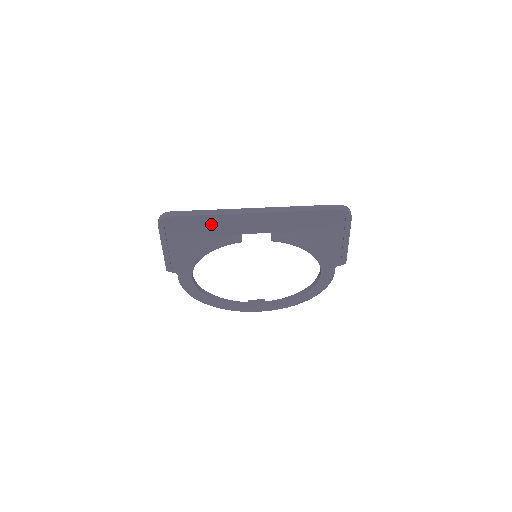
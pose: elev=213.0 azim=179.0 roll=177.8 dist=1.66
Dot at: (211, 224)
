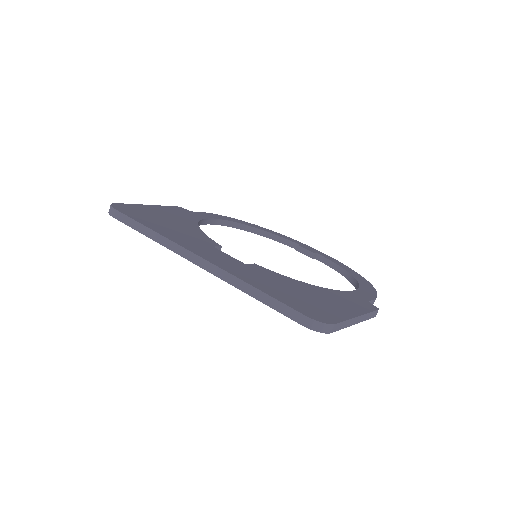
Dot at: occluded
